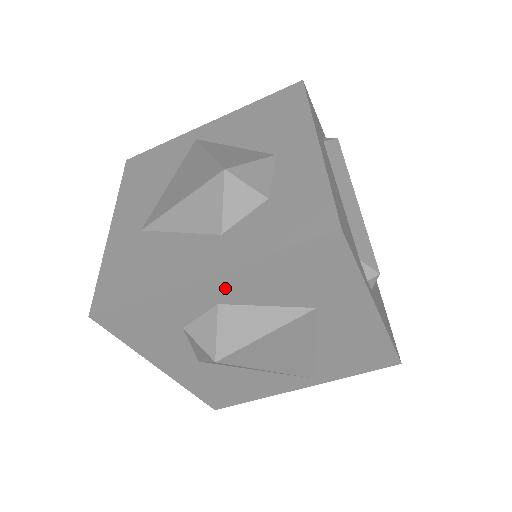
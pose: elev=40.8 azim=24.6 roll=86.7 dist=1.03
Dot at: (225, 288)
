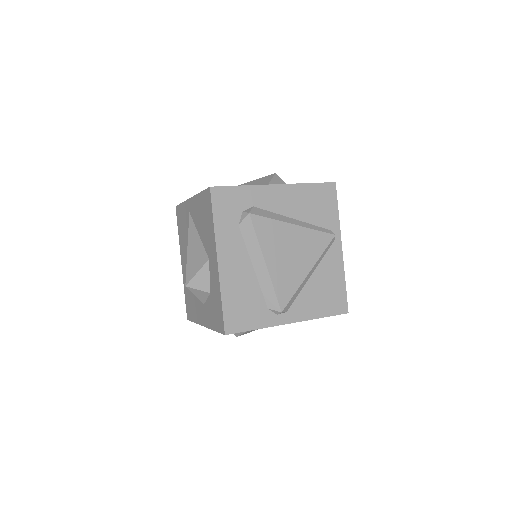
Dot at: occluded
